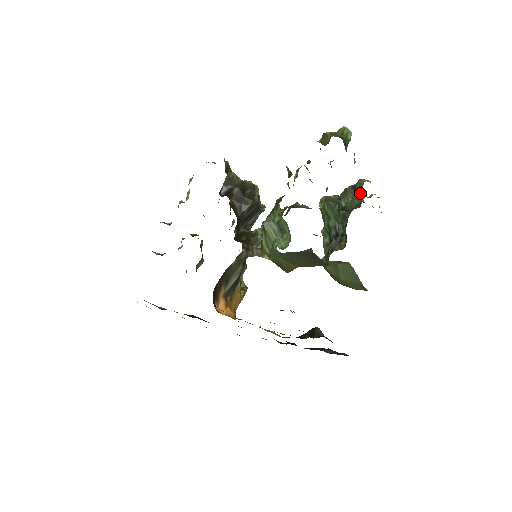
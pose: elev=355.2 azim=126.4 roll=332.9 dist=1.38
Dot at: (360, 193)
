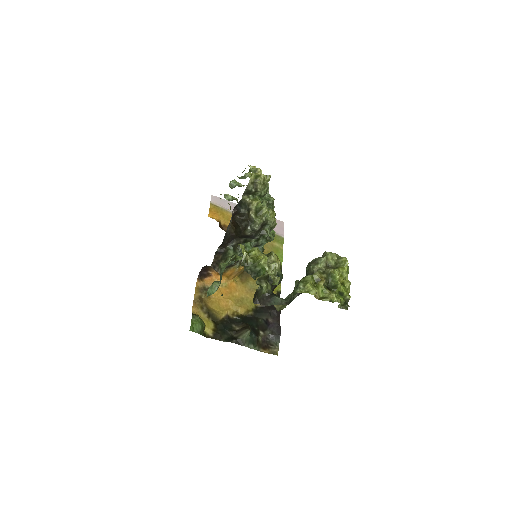
Dot at: (294, 296)
